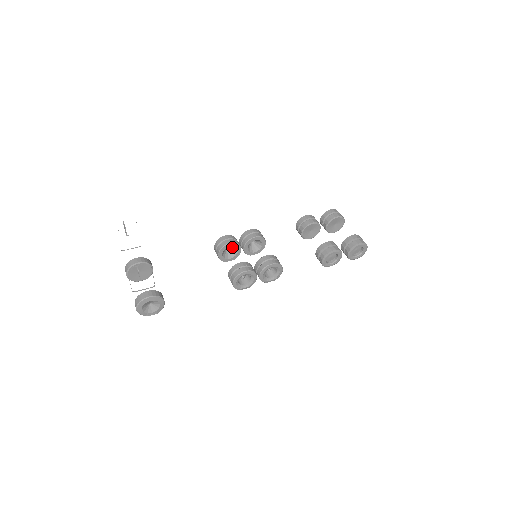
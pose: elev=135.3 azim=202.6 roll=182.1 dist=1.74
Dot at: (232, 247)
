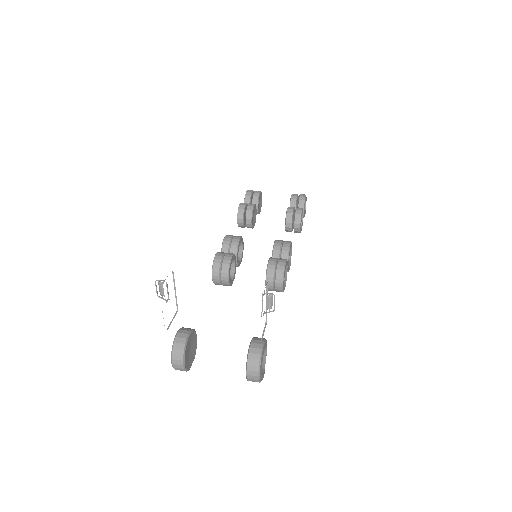
Dot at: occluded
